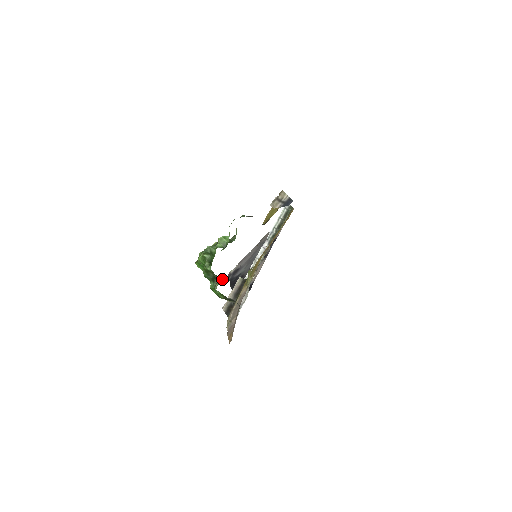
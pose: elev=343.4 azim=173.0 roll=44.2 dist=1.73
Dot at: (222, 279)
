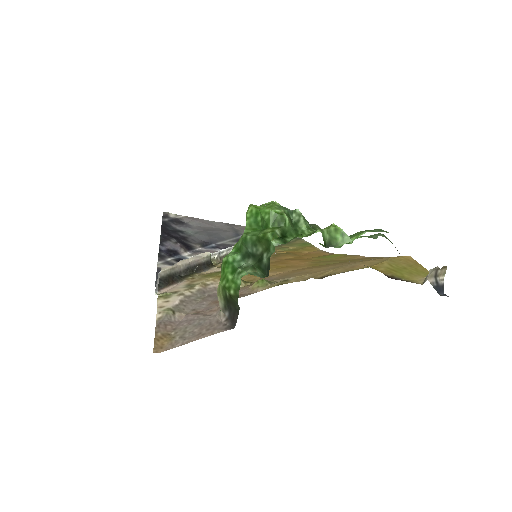
Dot at: (267, 273)
